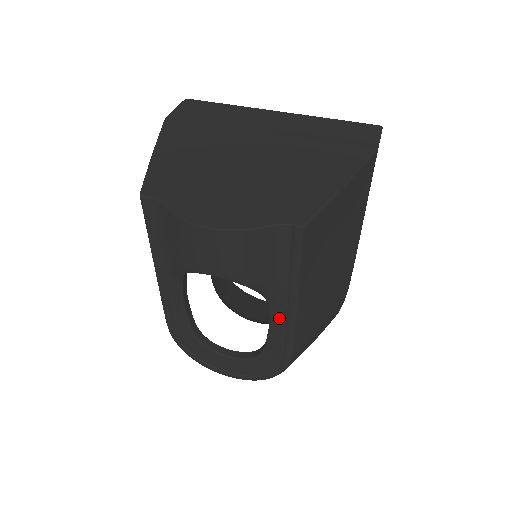
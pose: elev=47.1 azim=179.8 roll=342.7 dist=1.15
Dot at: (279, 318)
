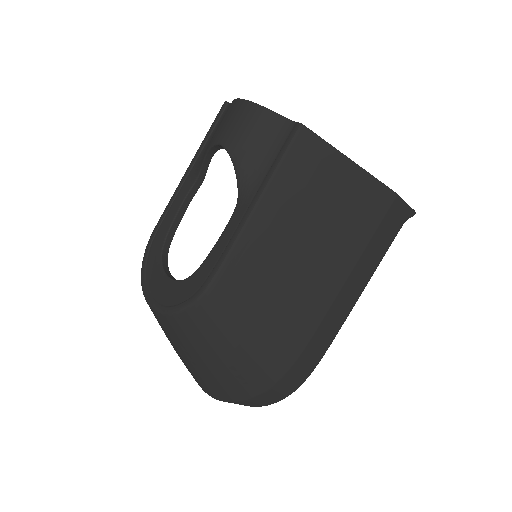
Dot at: (234, 224)
